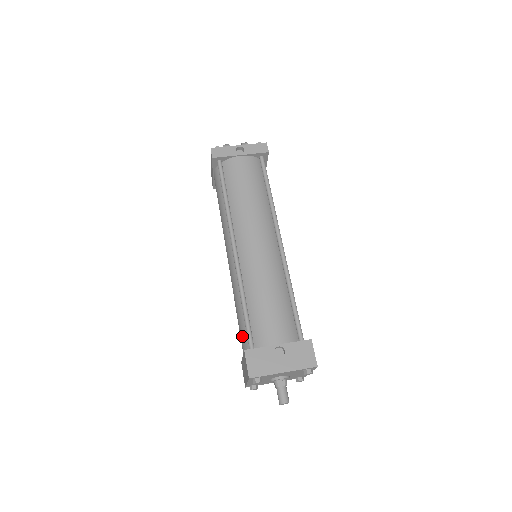
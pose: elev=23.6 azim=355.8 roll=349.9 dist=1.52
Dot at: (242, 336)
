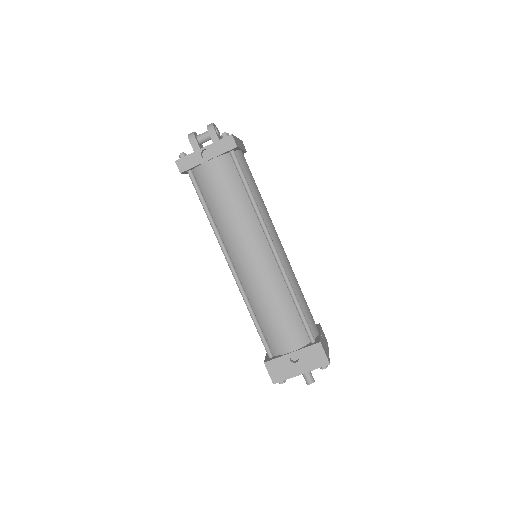
Dot at: occluded
